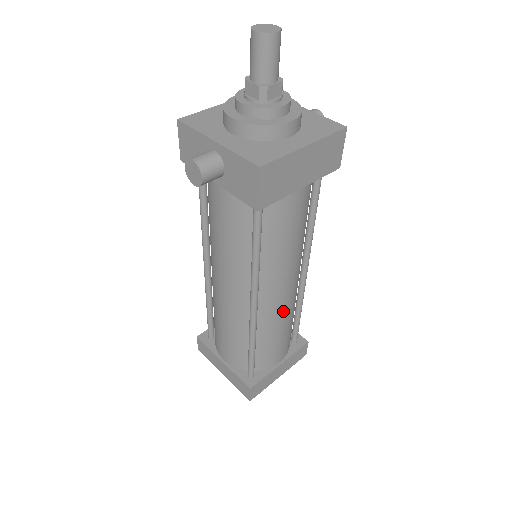
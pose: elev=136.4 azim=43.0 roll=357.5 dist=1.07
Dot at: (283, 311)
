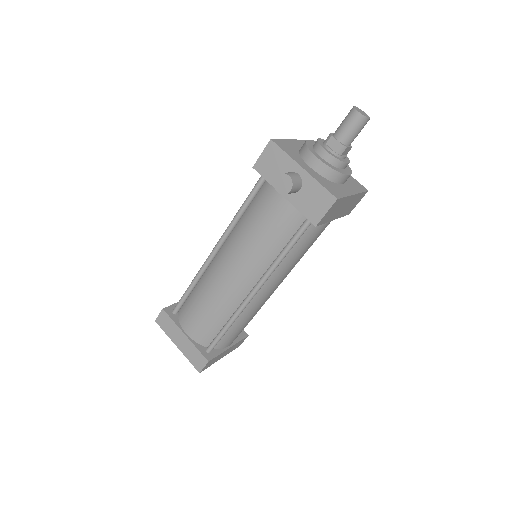
Dot at: (262, 304)
